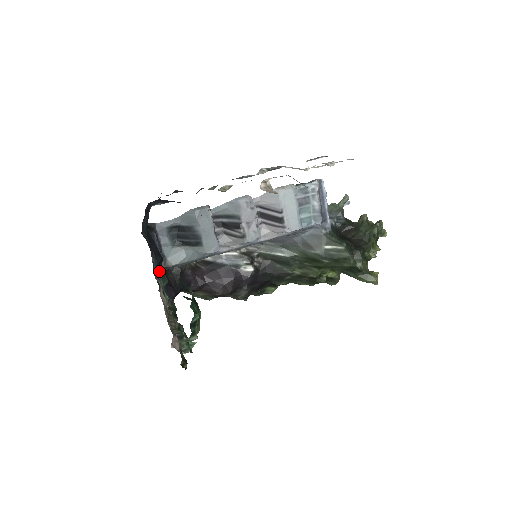
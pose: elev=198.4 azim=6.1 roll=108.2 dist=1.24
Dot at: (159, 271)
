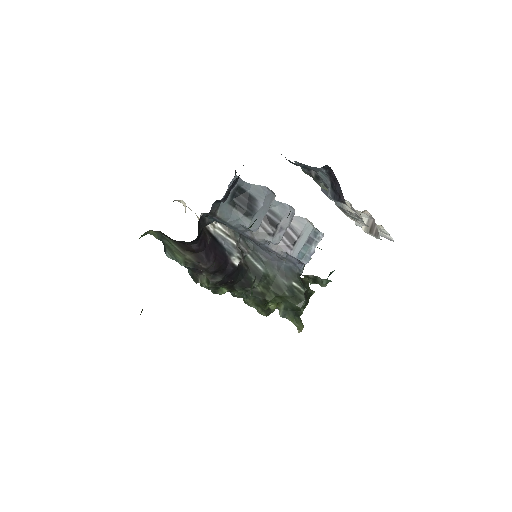
Dot at: occluded
